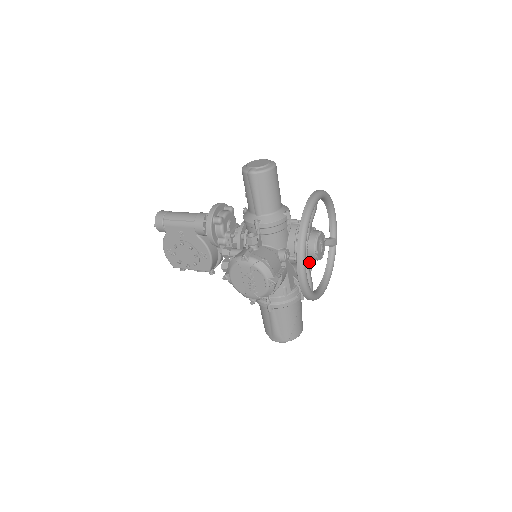
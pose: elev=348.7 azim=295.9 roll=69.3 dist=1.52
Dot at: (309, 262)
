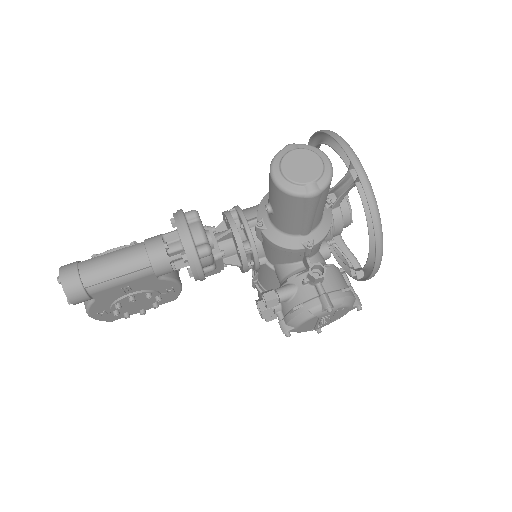
Dot at: occluded
